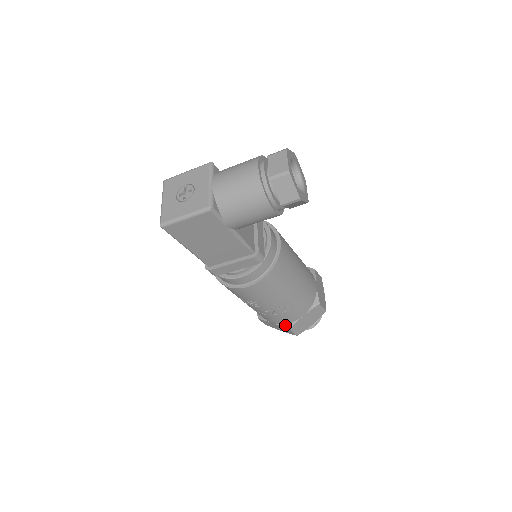
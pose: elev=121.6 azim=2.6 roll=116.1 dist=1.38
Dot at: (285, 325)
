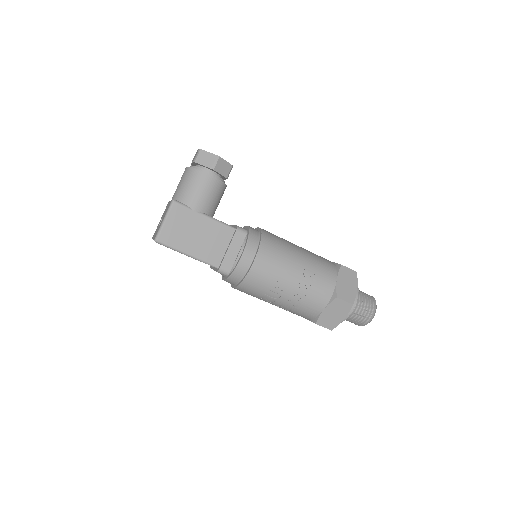
Dot at: (331, 299)
